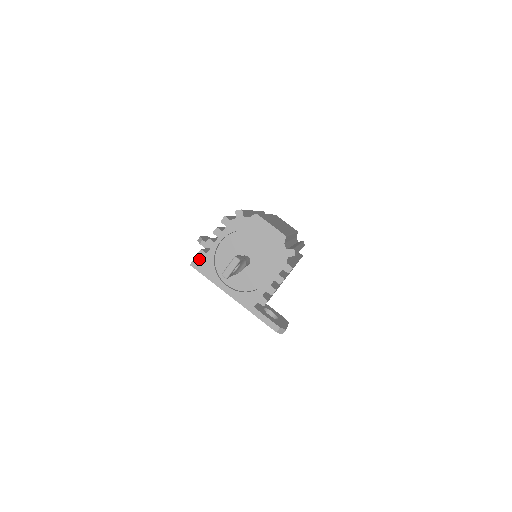
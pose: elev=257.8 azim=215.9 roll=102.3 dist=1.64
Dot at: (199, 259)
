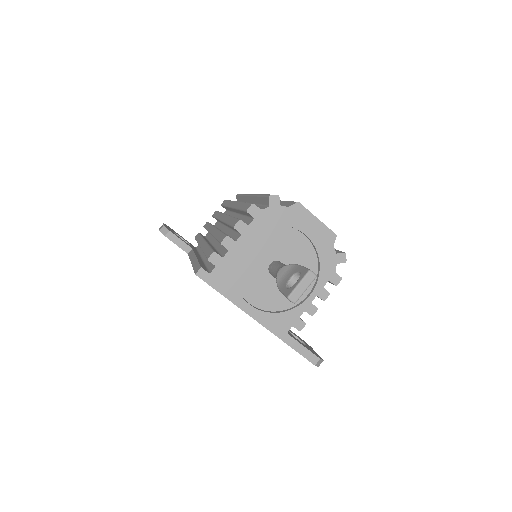
Dot at: (201, 264)
